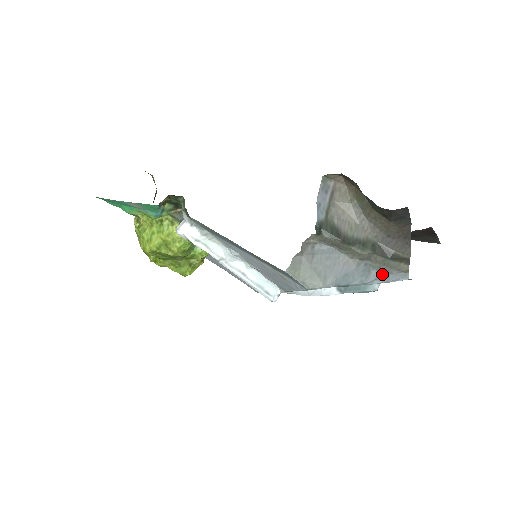
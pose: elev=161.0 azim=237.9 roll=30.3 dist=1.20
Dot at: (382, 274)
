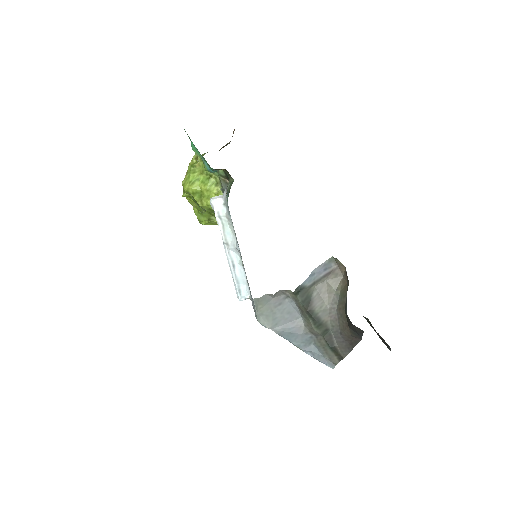
Dot at: (317, 352)
